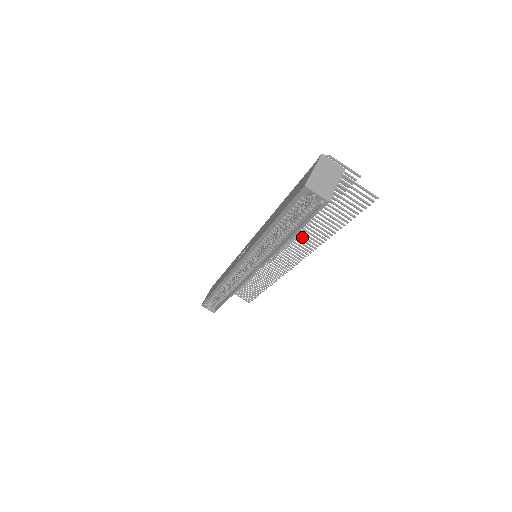
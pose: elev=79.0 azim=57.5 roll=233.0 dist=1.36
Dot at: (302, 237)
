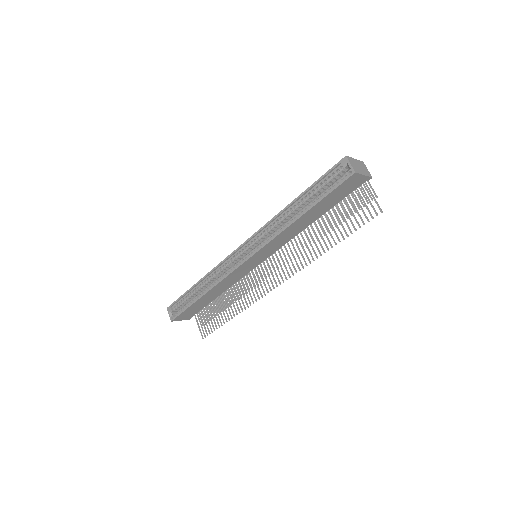
Dot at: (303, 249)
